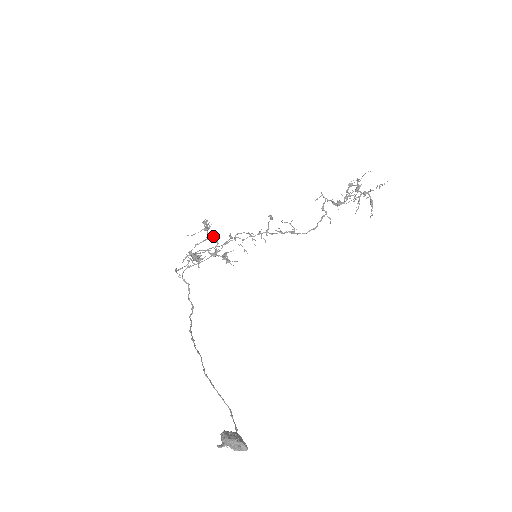
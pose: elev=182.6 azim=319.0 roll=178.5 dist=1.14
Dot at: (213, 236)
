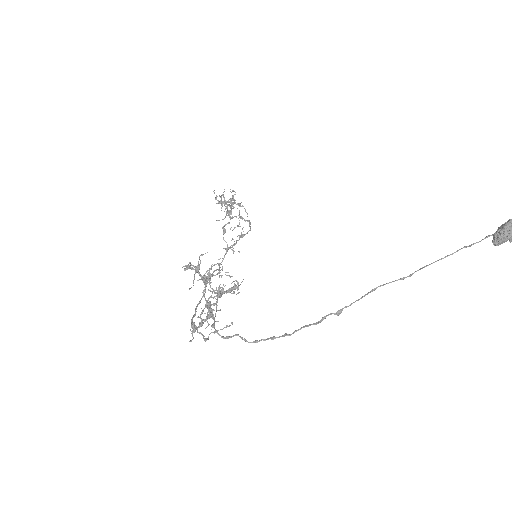
Dot at: (205, 276)
